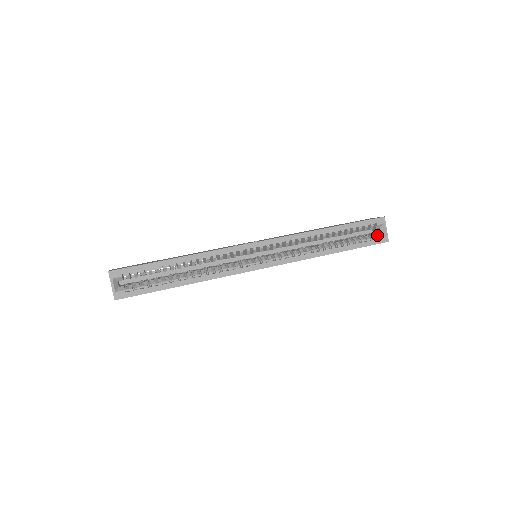
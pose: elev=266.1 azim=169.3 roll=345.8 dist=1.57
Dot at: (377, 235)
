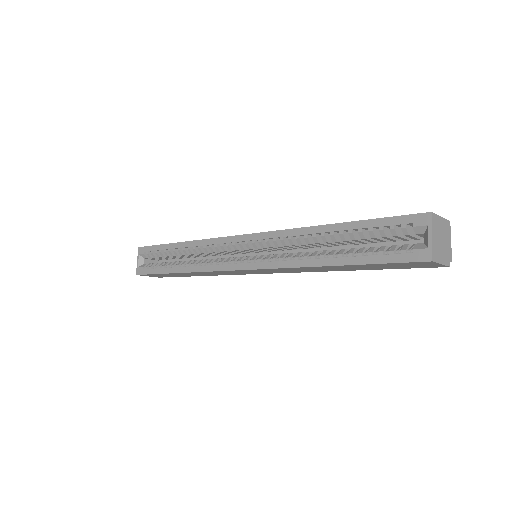
Dot at: (414, 246)
